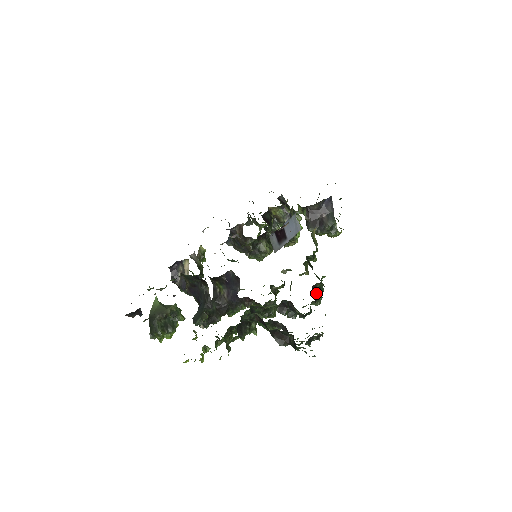
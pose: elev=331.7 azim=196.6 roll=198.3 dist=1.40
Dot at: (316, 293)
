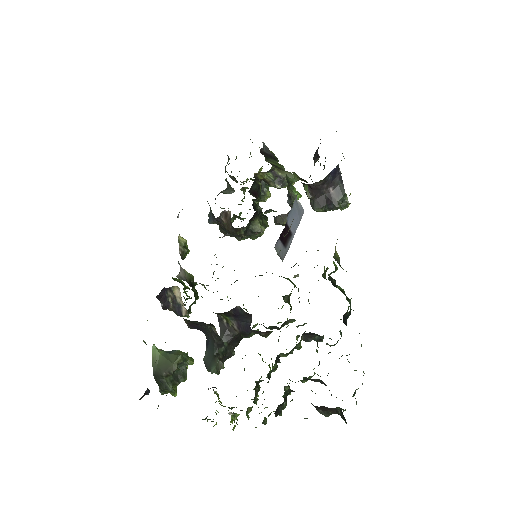
Dot at: (346, 319)
